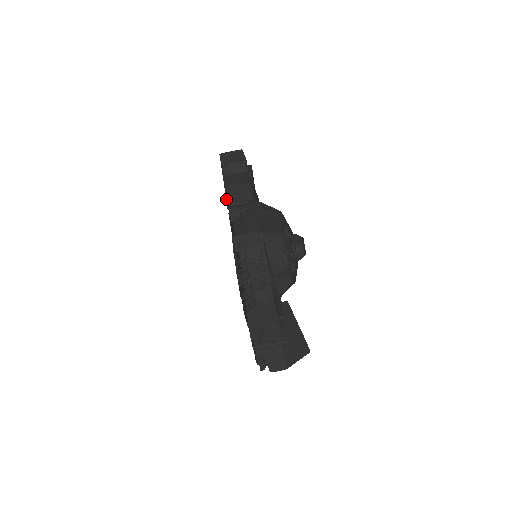
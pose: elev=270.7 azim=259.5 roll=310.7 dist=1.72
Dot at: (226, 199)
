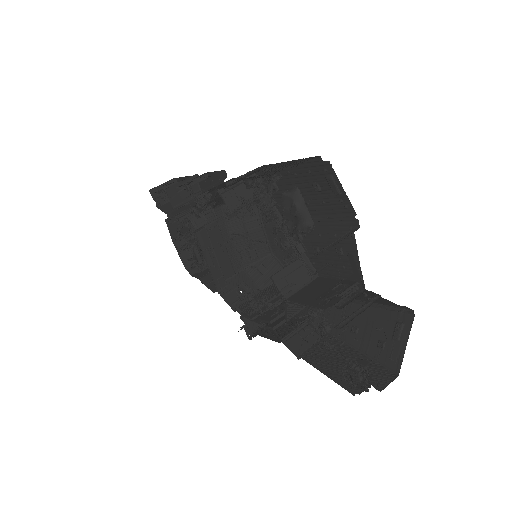
Dot at: occluded
